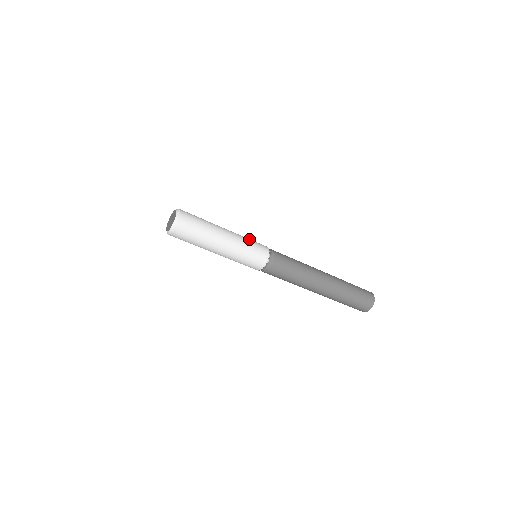
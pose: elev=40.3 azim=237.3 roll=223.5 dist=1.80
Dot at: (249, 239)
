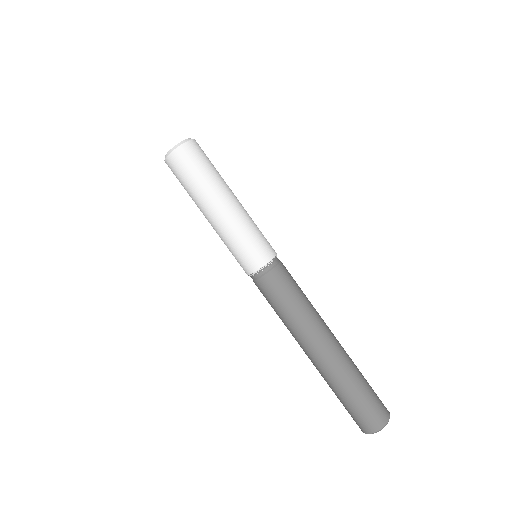
Dot at: occluded
